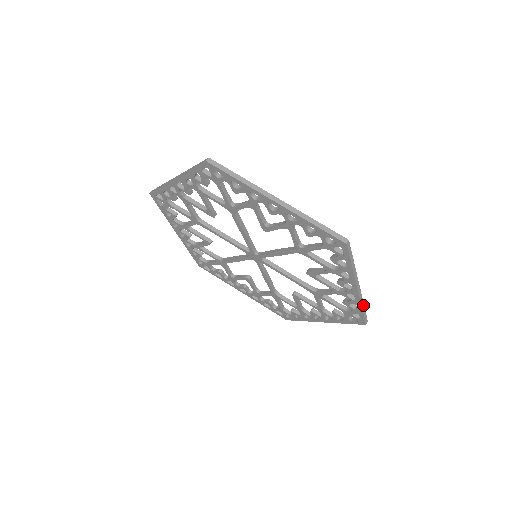
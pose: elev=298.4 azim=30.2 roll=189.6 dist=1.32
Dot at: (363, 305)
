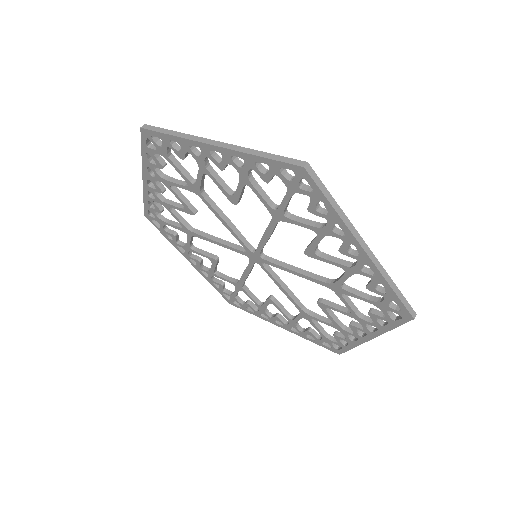
Dot at: (392, 282)
